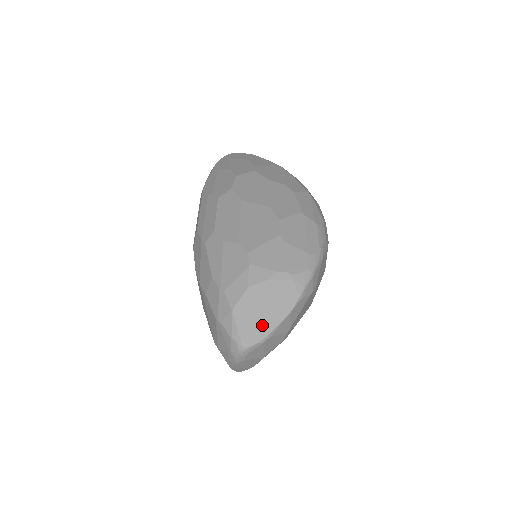
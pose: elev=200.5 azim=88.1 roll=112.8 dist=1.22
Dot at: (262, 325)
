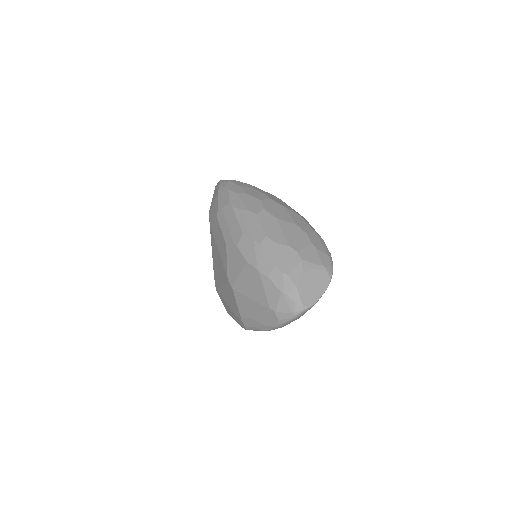
Dot at: (313, 296)
